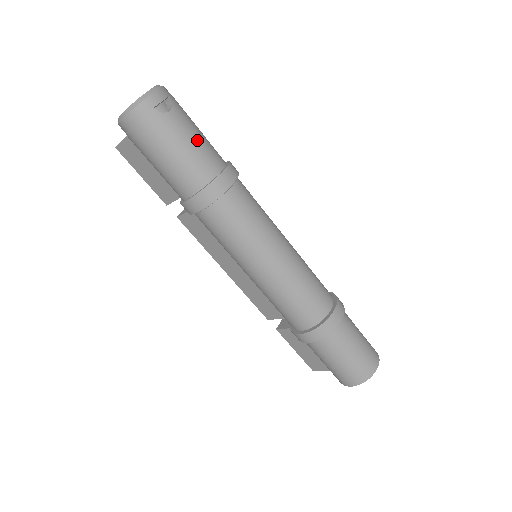
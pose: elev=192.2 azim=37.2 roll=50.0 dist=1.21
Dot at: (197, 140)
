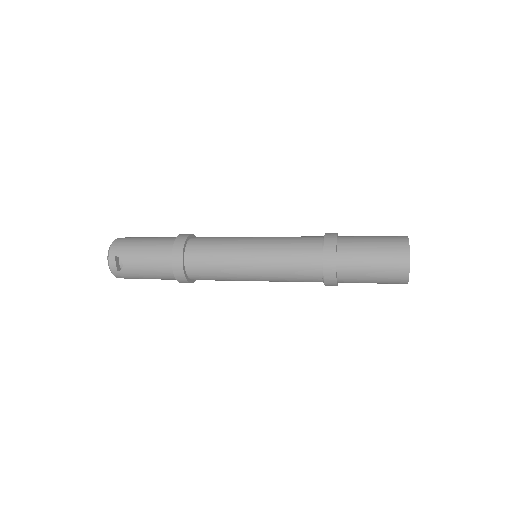
Dot at: (147, 261)
